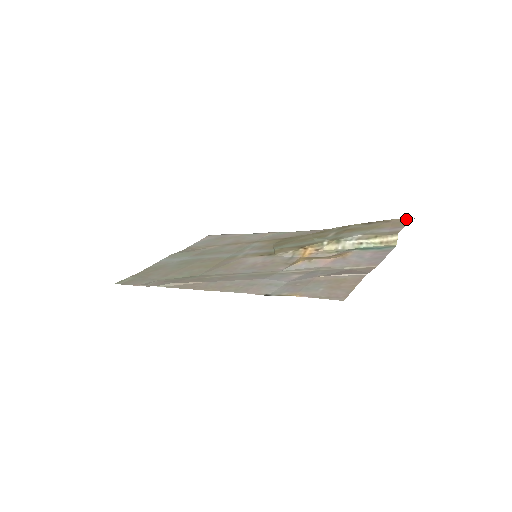
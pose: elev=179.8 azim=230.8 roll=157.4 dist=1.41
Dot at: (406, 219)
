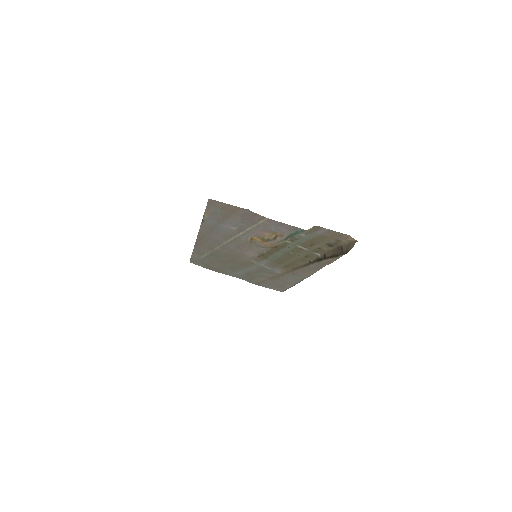
Dot at: (347, 236)
